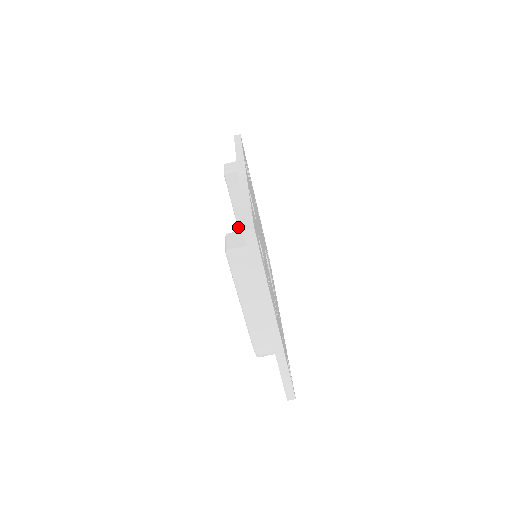
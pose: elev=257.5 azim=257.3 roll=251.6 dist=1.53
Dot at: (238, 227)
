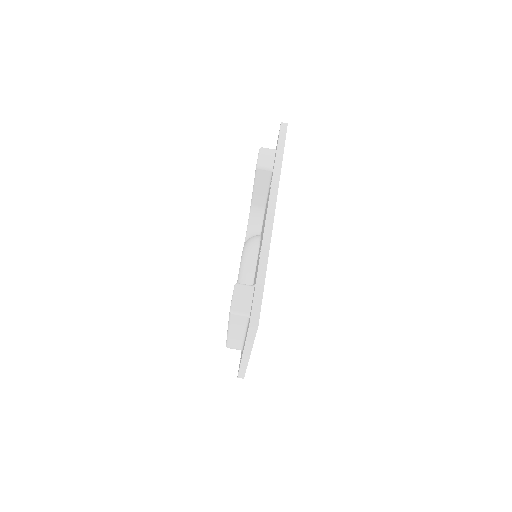
Dot at: (251, 203)
